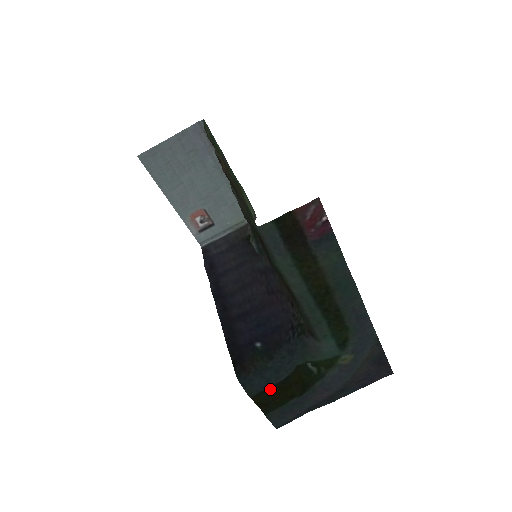
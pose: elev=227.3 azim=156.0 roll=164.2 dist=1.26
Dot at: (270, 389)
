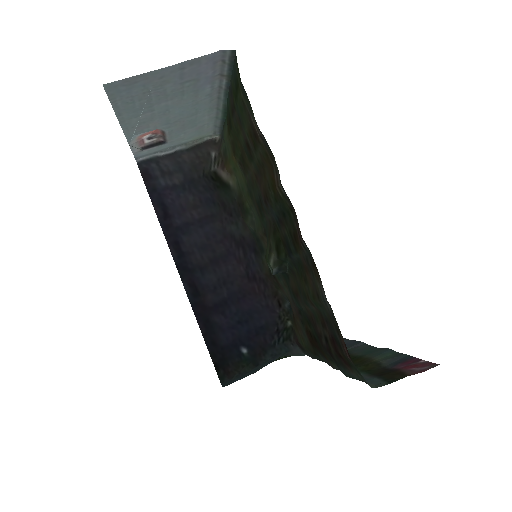
Dot at: occluded
